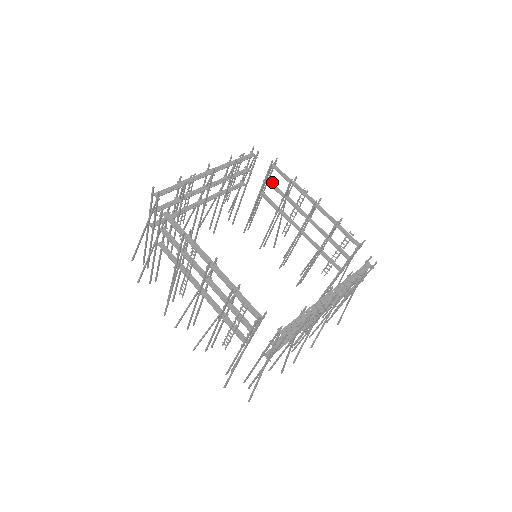
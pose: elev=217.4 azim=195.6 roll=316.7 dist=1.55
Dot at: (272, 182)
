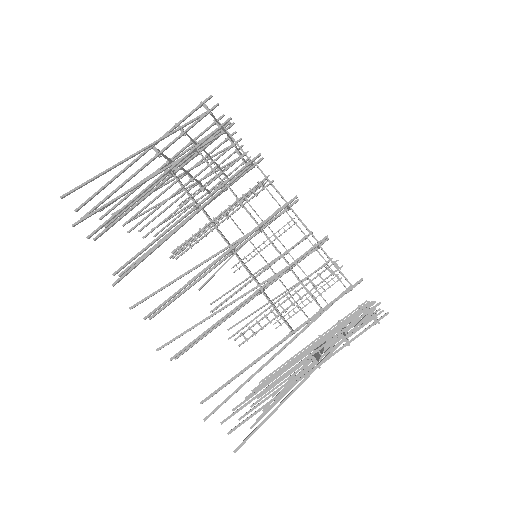
Dot at: (249, 204)
